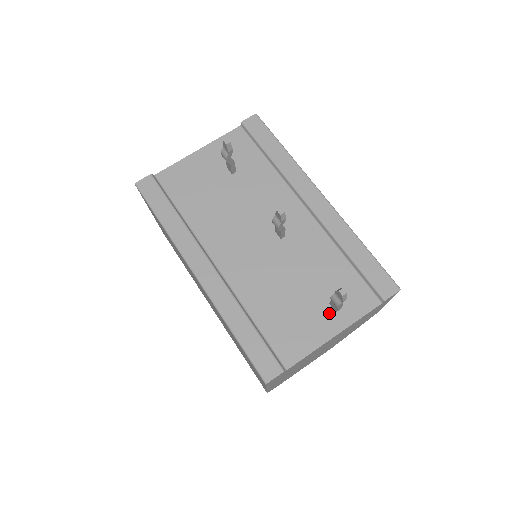
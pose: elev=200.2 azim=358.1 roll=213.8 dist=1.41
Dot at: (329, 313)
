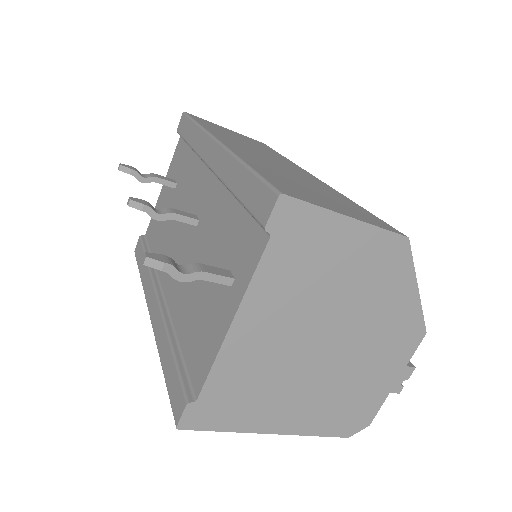
Dot at: (226, 292)
